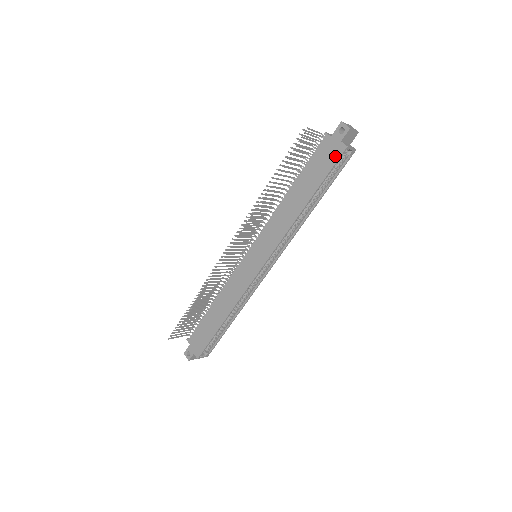
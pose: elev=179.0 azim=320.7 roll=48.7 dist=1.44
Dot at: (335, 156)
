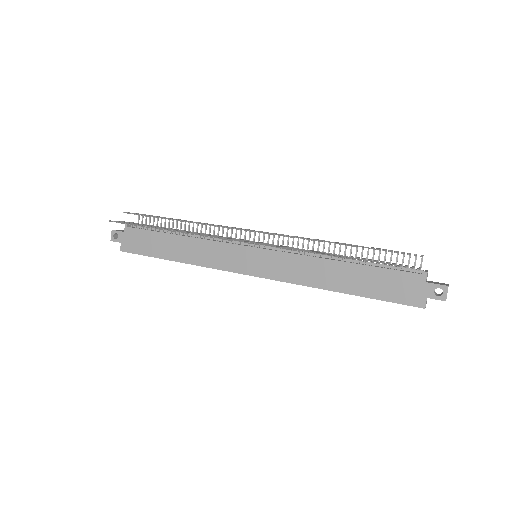
Dot at: (408, 299)
